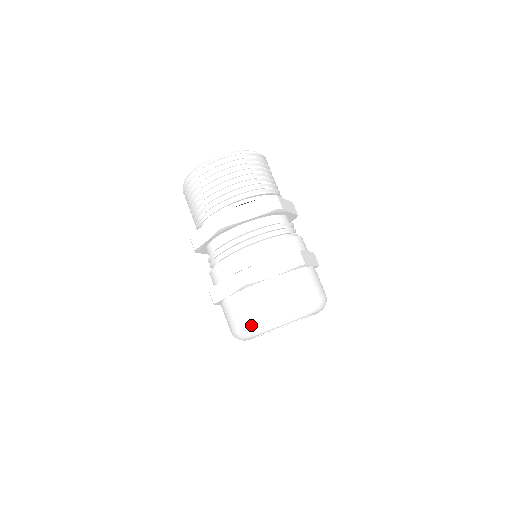
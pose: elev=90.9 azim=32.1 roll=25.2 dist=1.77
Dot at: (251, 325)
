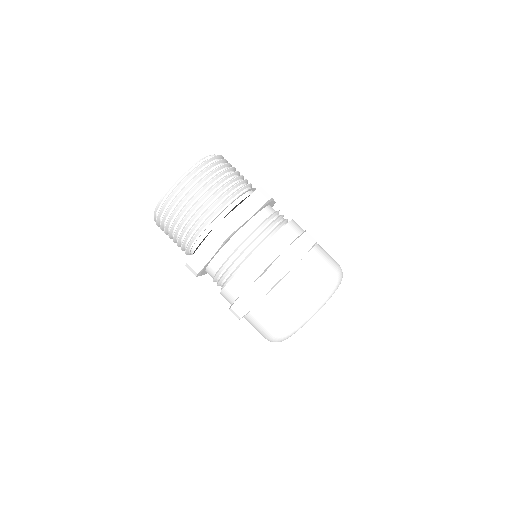
Dot at: (295, 319)
